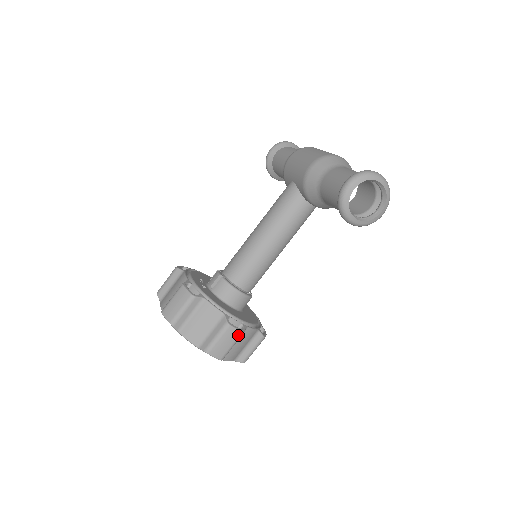
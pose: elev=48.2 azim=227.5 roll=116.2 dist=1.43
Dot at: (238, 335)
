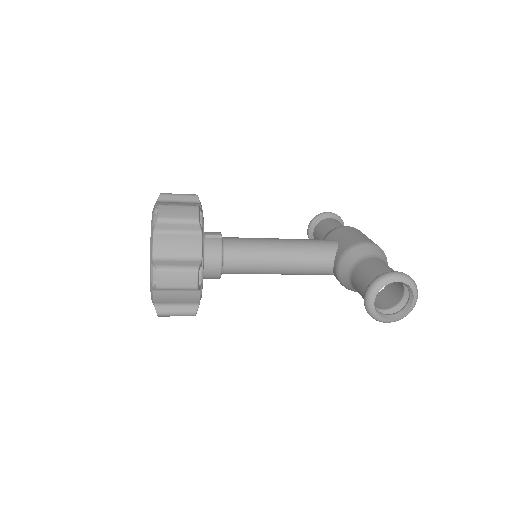
Dot at: (192, 286)
